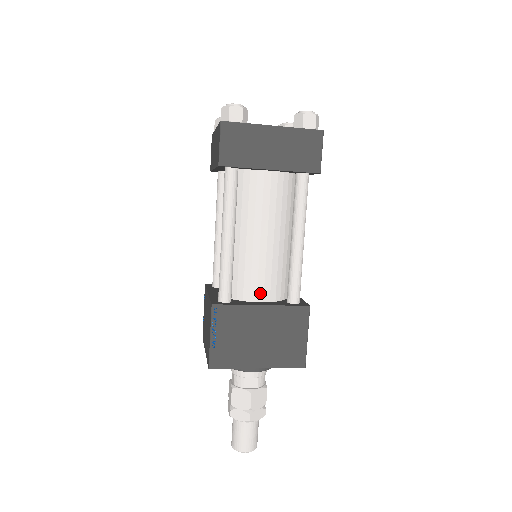
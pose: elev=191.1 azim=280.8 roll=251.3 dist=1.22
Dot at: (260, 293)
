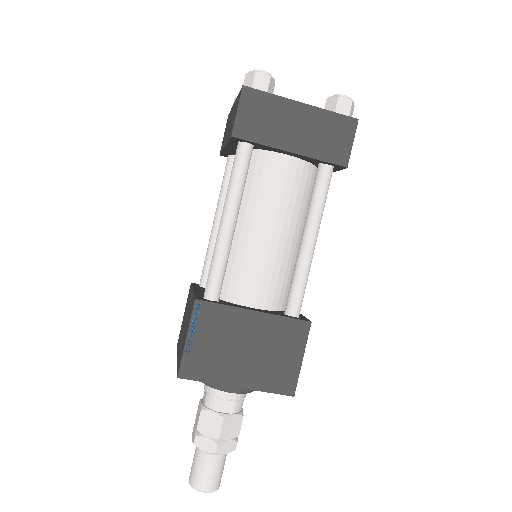
Dot at: (254, 297)
